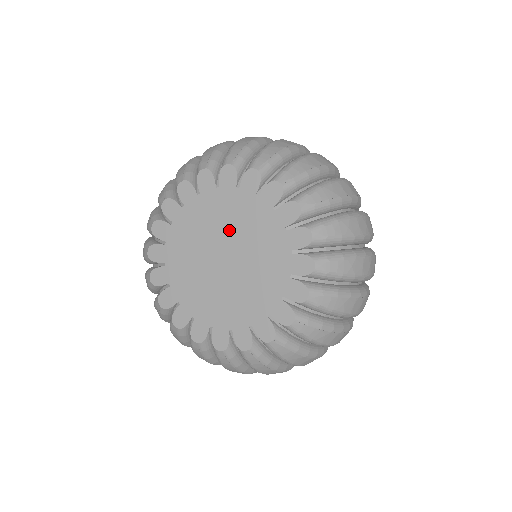
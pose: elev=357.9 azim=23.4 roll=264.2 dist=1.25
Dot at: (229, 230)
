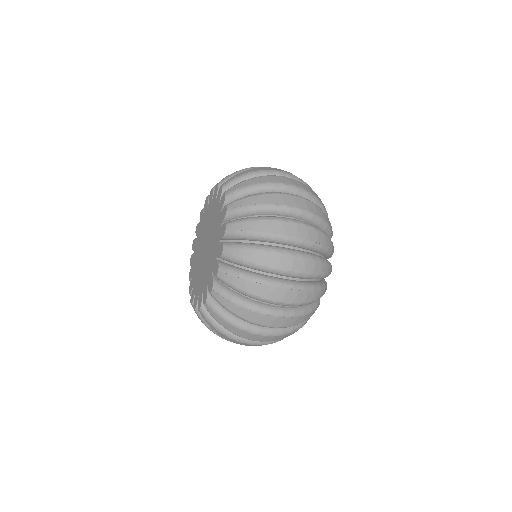
Dot at: (208, 228)
